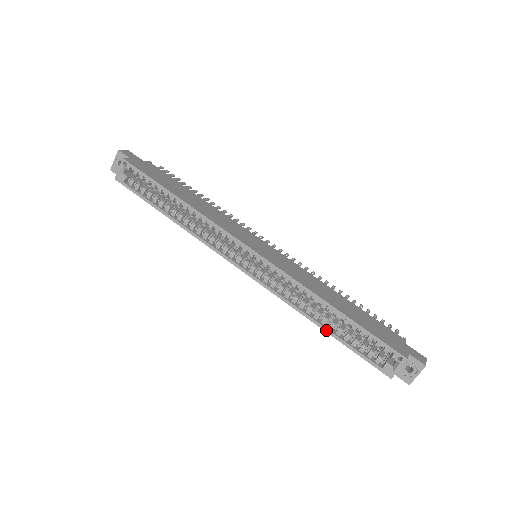
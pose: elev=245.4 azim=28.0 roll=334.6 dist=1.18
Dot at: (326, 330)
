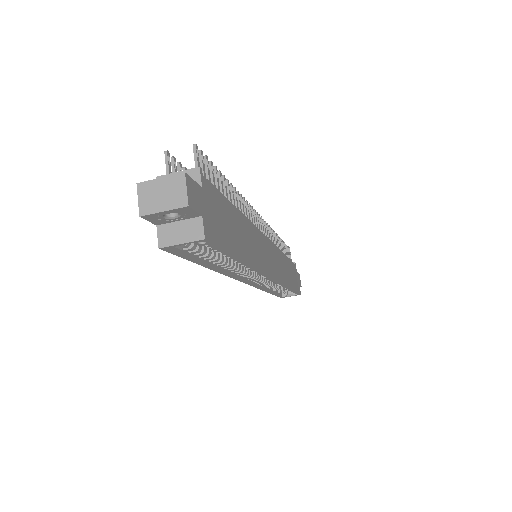
Dot at: (271, 293)
